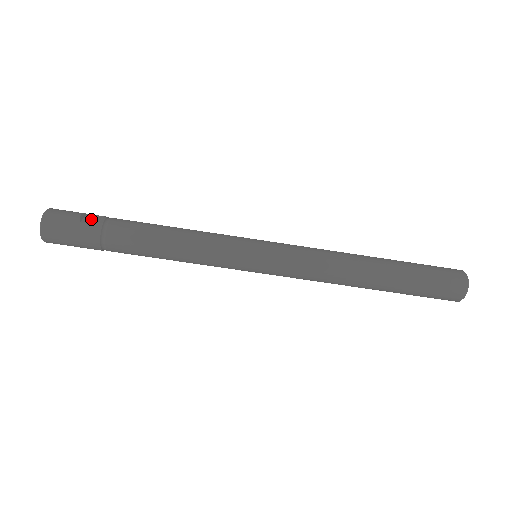
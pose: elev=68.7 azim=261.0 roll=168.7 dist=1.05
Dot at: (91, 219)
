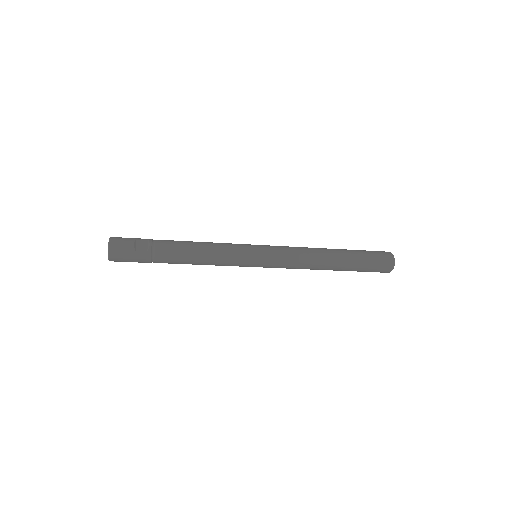
Dot at: (141, 246)
